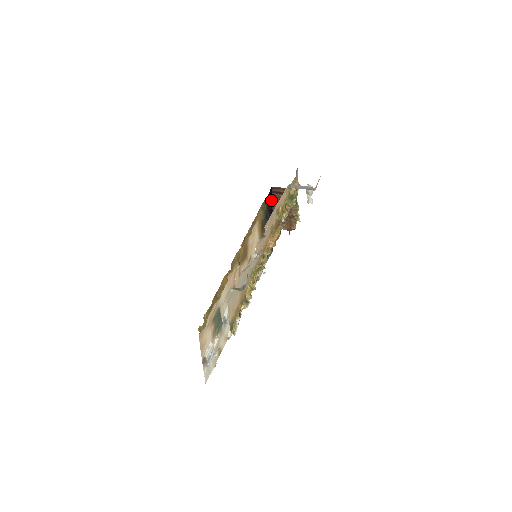
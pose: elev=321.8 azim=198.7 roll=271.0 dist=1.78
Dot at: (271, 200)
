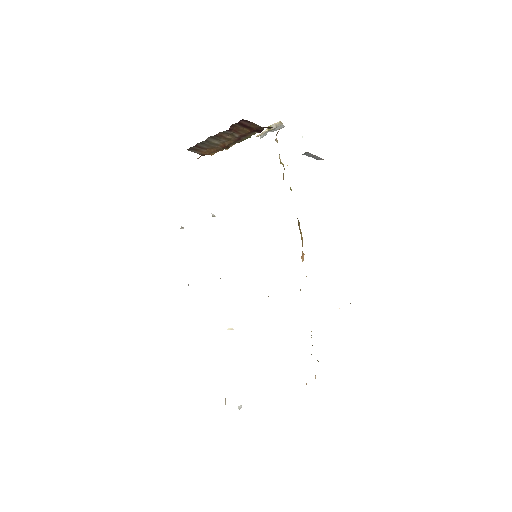
Dot at: occluded
